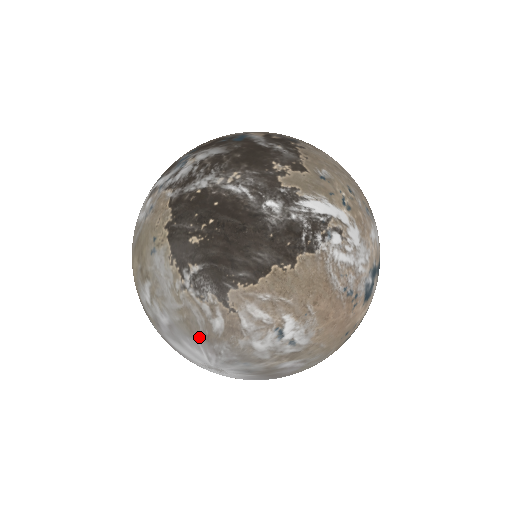
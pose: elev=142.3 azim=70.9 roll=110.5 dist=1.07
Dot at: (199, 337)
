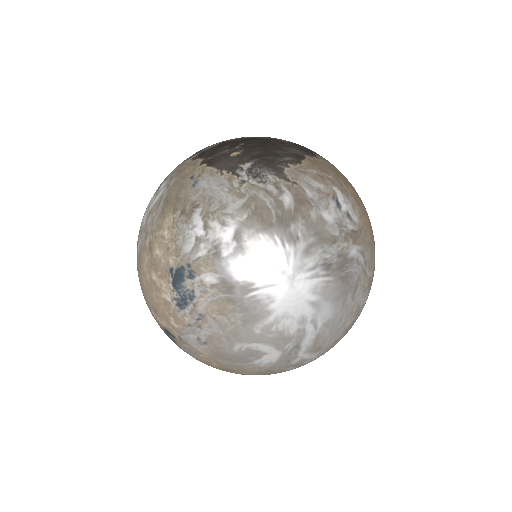
Dot at: (273, 224)
